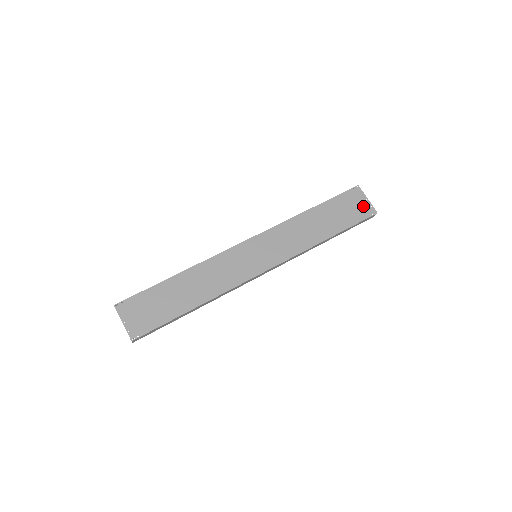
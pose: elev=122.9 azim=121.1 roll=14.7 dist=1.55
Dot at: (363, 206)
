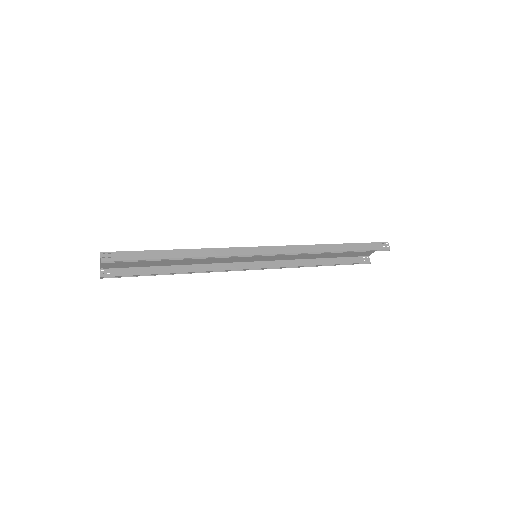
Dot at: occluded
